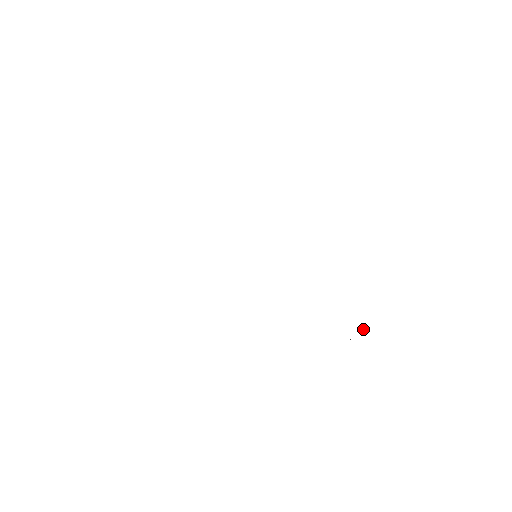
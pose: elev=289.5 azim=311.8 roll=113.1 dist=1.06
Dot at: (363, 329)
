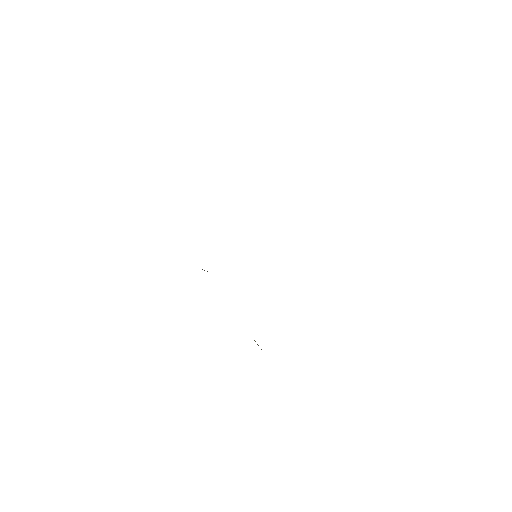
Dot at: occluded
